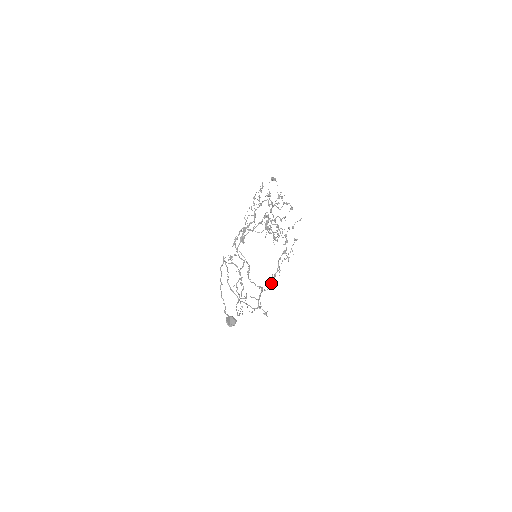
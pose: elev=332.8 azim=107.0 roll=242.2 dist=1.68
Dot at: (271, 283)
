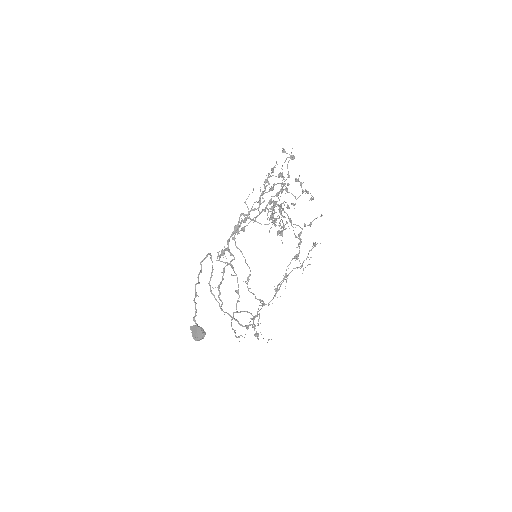
Dot at: occluded
